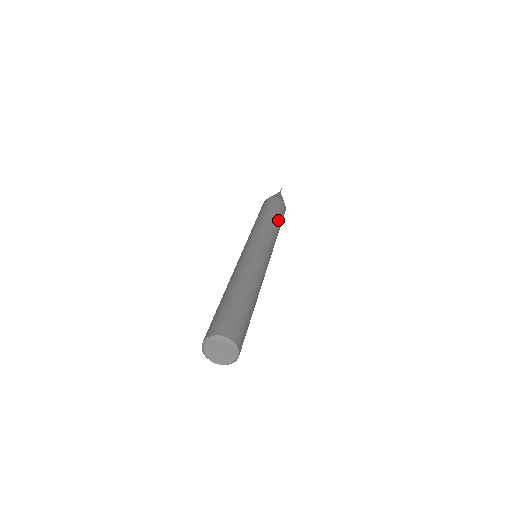
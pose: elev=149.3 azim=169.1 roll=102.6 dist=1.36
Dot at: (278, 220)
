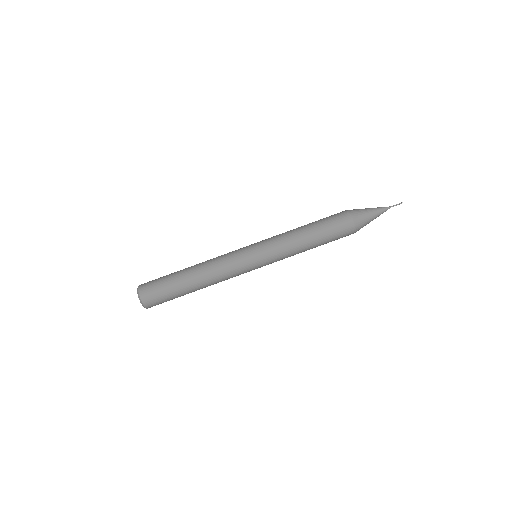
Dot at: (314, 236)
